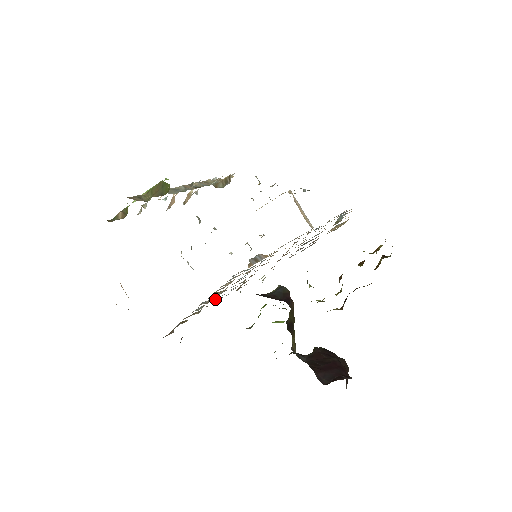
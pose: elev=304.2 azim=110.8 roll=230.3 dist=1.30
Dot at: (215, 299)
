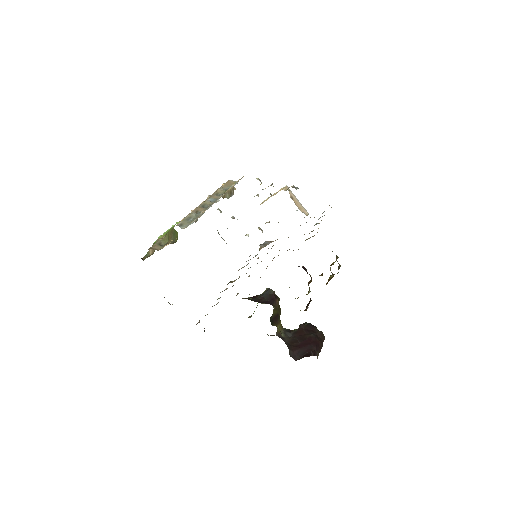
Dot at: occluded
